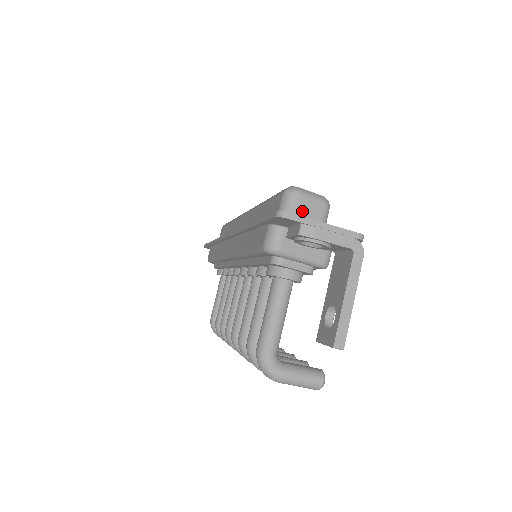
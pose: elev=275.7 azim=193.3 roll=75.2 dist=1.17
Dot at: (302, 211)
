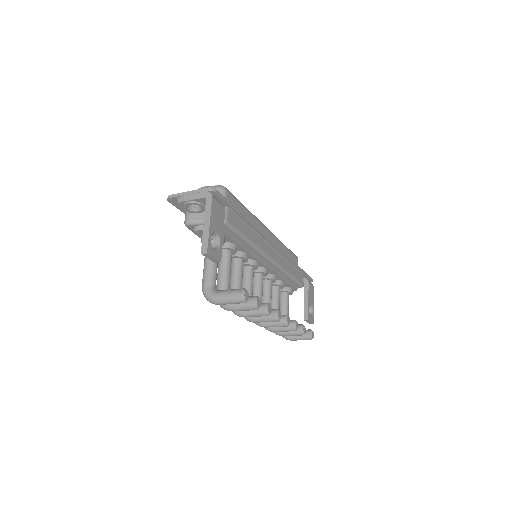
Dot at: occluded
